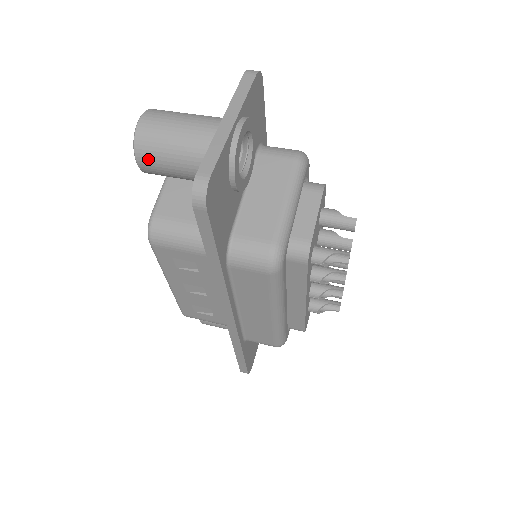
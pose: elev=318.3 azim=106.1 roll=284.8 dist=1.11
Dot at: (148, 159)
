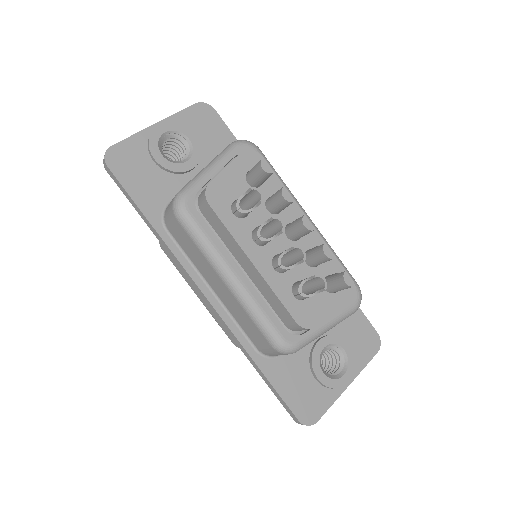
Dot at: occluded
